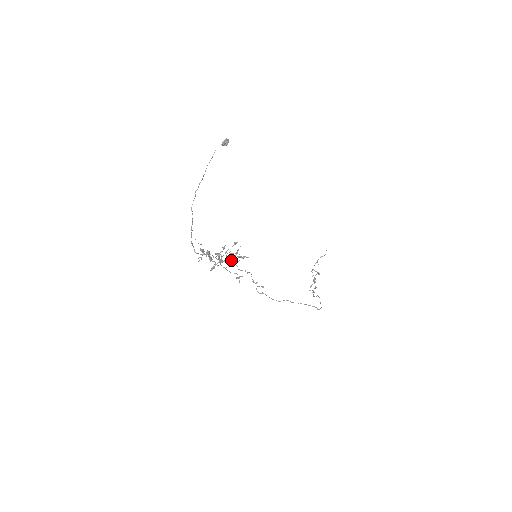
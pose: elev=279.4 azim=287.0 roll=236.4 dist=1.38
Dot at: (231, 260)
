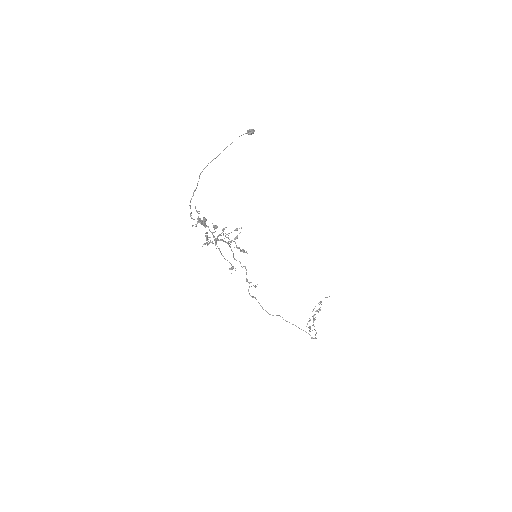
Dot at: (228, 241)
